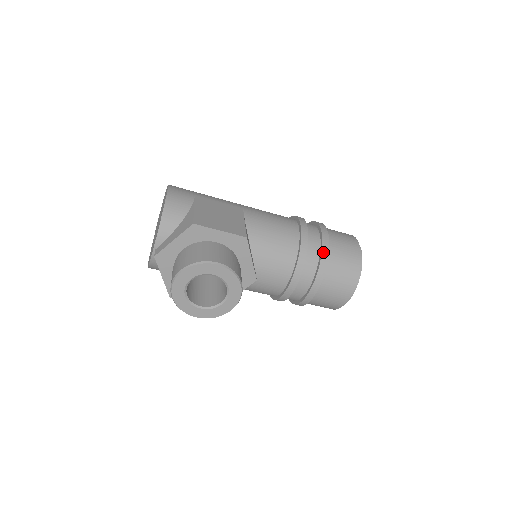
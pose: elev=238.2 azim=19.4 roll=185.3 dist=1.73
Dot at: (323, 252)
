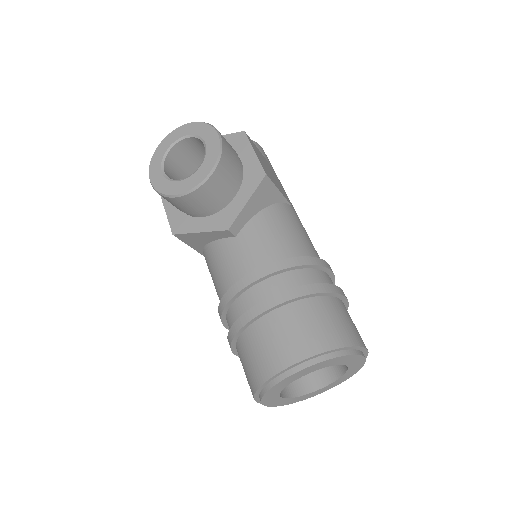
Dot at: (315, 285)
